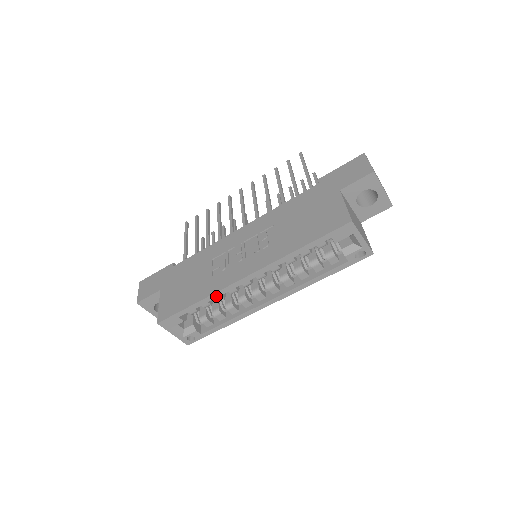
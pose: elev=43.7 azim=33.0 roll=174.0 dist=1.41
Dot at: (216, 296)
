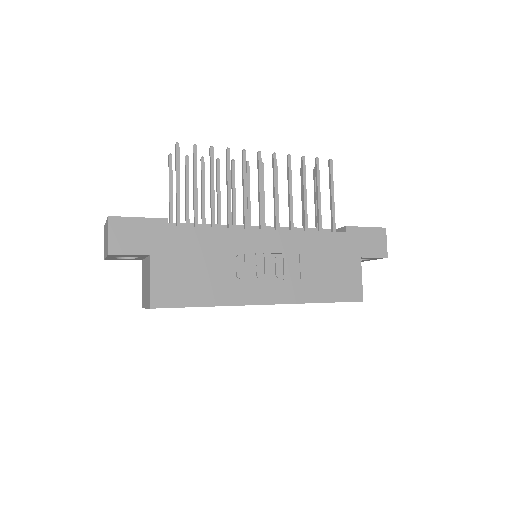
Dot at: occluded
